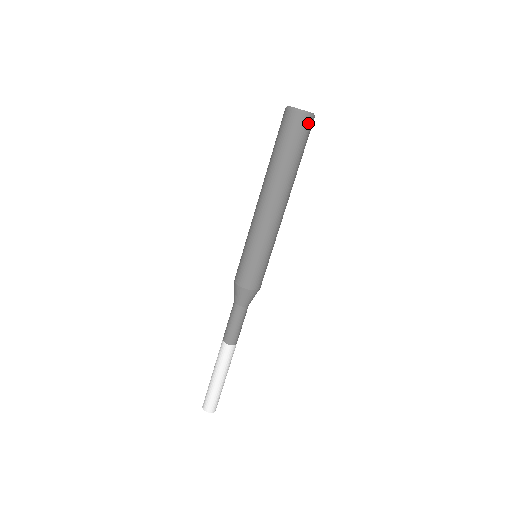
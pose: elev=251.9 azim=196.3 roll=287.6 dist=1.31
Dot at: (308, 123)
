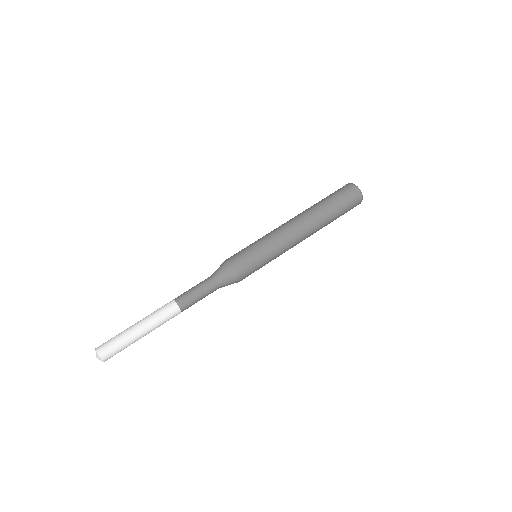
Dot at: (357, 201)
